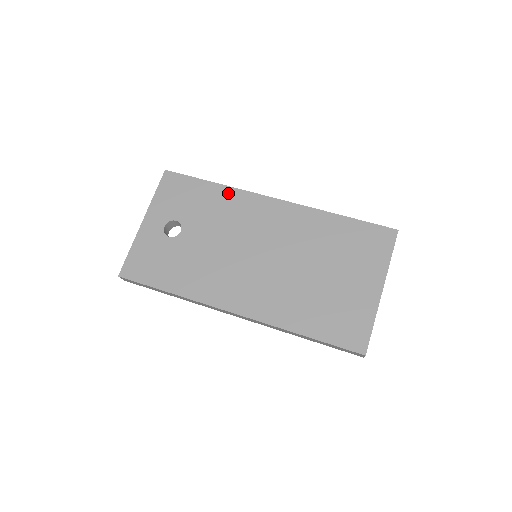
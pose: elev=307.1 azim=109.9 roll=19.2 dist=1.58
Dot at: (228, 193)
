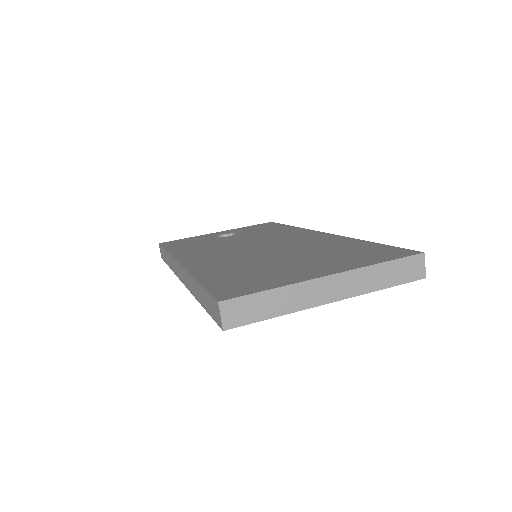
Dot at: (292, 229)
